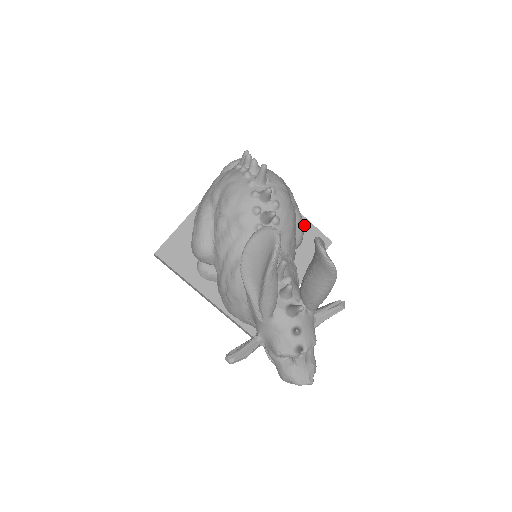
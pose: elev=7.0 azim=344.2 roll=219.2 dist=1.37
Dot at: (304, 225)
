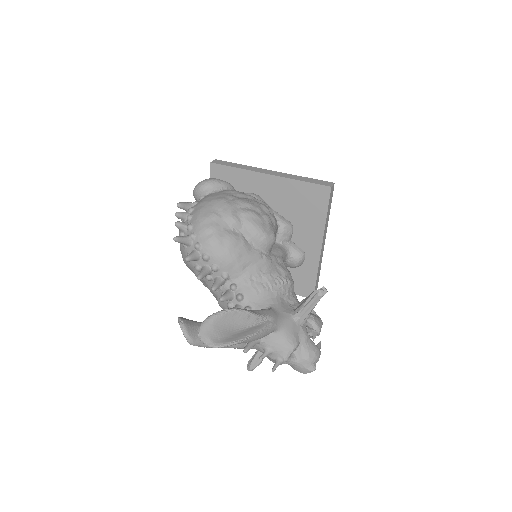
Dot at: (295, 187)
